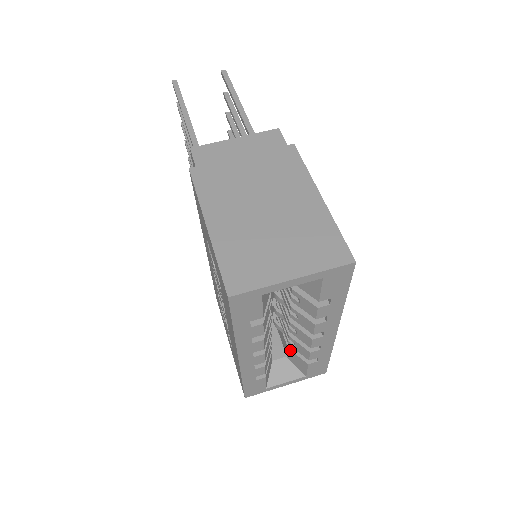
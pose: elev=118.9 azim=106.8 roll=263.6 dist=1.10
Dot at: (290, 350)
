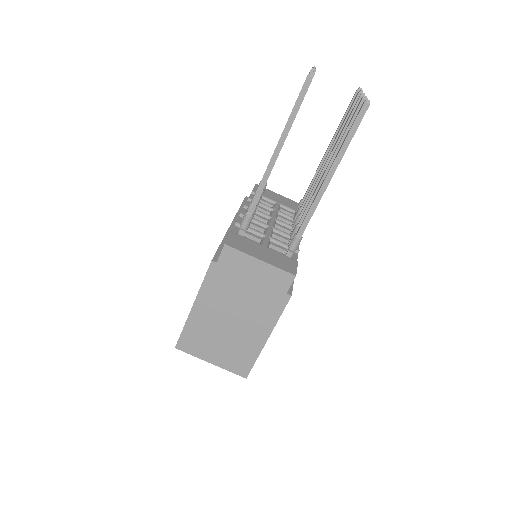
Dot at: occluded
